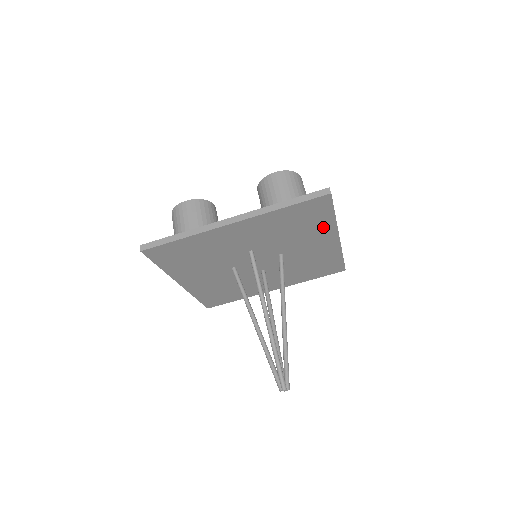
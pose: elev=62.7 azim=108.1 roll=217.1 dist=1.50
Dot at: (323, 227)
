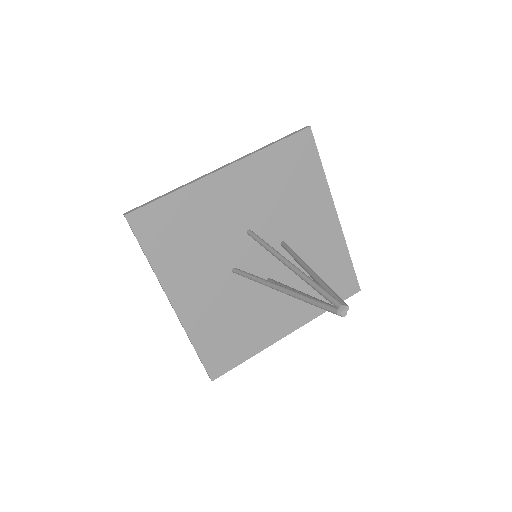
Dot at: (316, 190)
